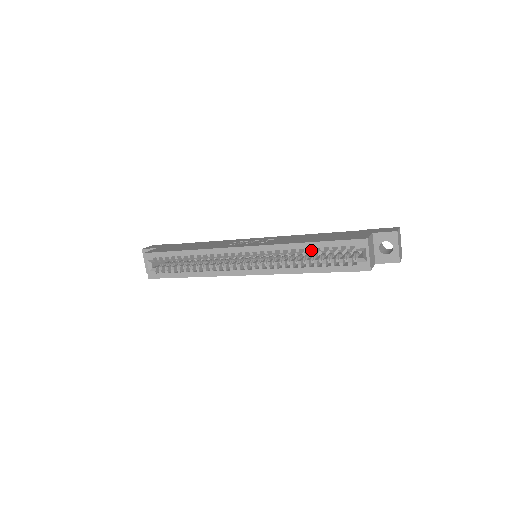
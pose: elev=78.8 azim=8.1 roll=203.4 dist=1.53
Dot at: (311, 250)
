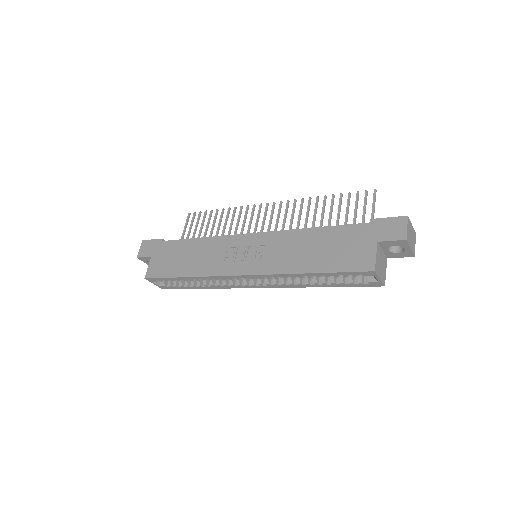
Dot at: occluded
